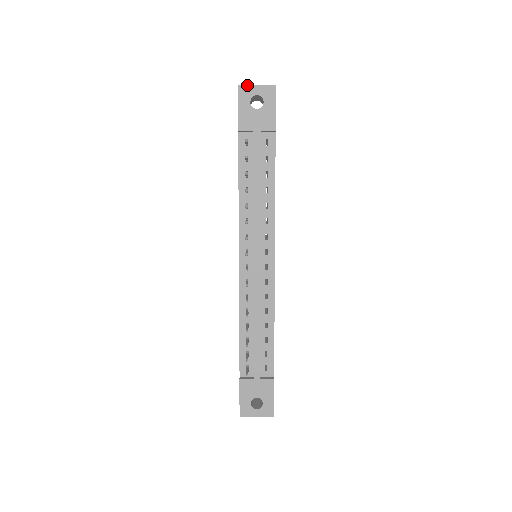
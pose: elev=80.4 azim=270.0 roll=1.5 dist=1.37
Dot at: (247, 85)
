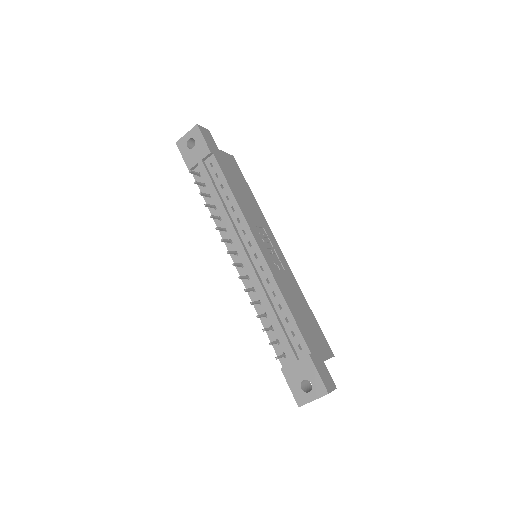
Dot at: (181, 138)
